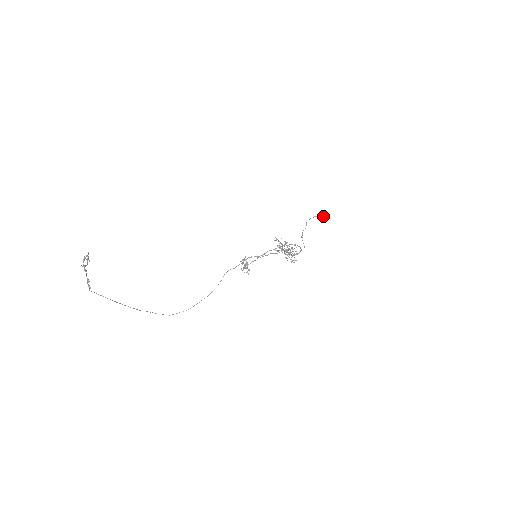
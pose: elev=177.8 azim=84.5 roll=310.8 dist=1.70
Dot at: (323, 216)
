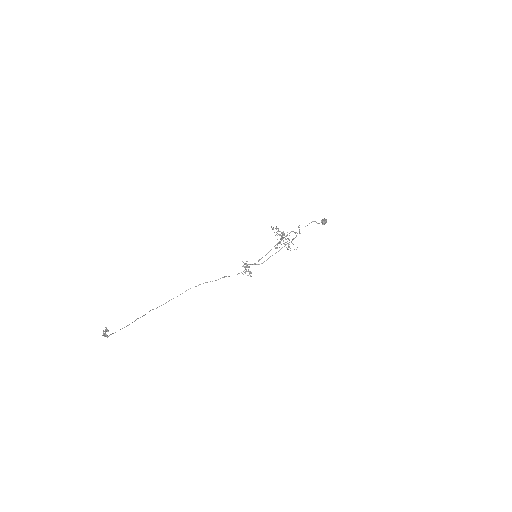
Dot at: (326, 221)
